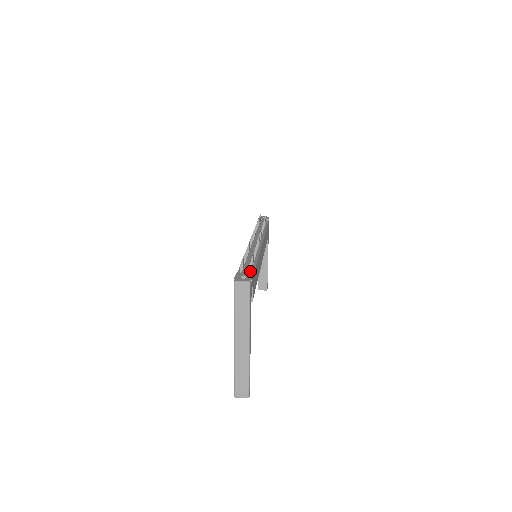
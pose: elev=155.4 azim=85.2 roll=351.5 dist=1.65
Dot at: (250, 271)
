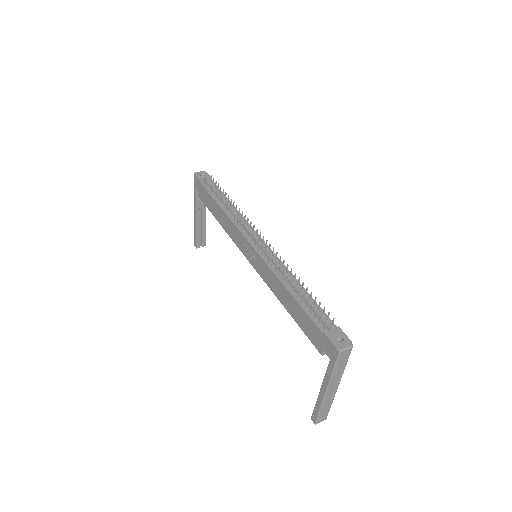
Dot at: (327, 320)
